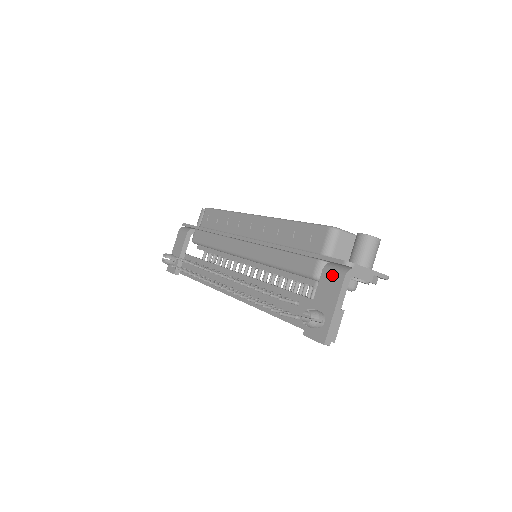
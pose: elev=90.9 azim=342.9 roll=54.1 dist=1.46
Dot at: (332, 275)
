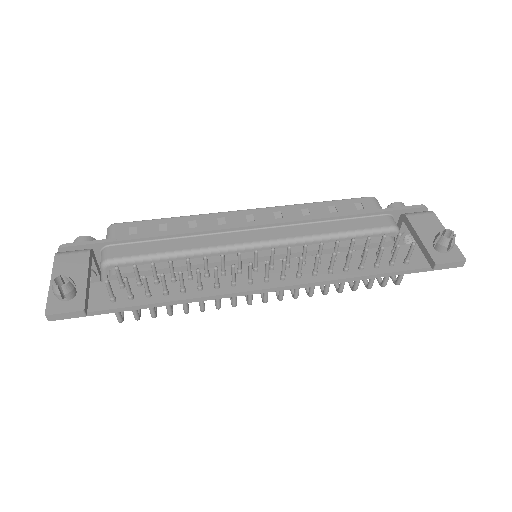
Dot at: (421, 215)
